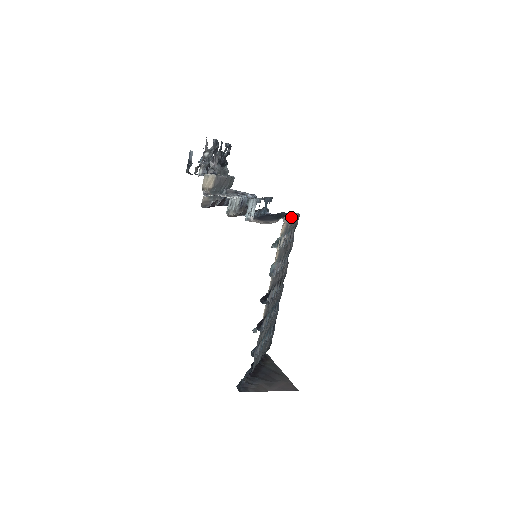
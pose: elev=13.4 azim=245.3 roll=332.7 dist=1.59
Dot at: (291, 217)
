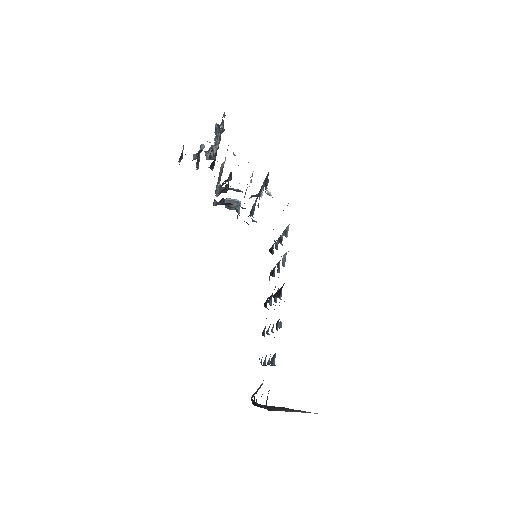
Dot at: occluded
